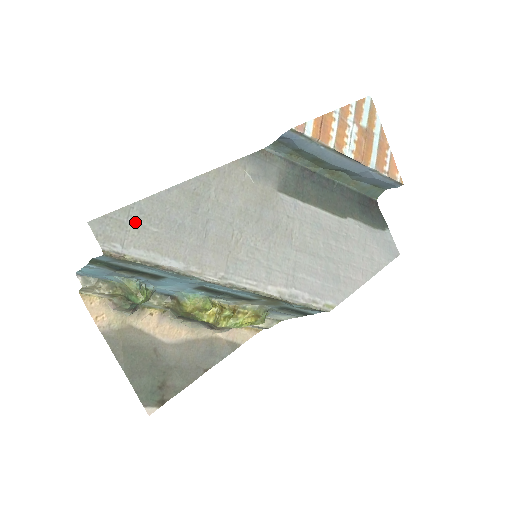
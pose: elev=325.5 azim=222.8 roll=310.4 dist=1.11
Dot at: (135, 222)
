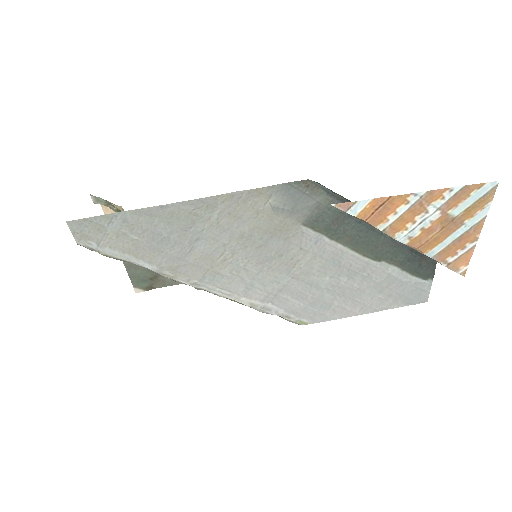
Dot at: (116, 228)
